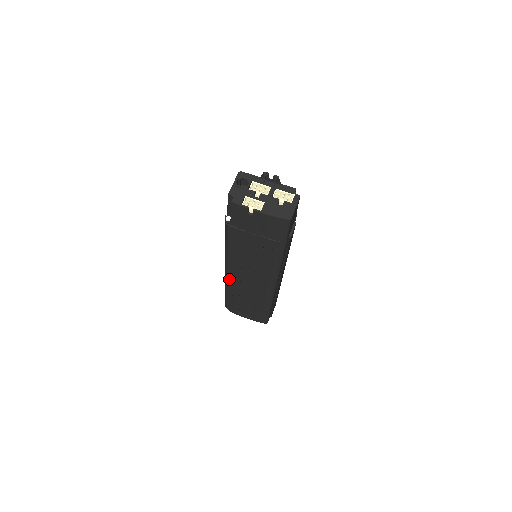
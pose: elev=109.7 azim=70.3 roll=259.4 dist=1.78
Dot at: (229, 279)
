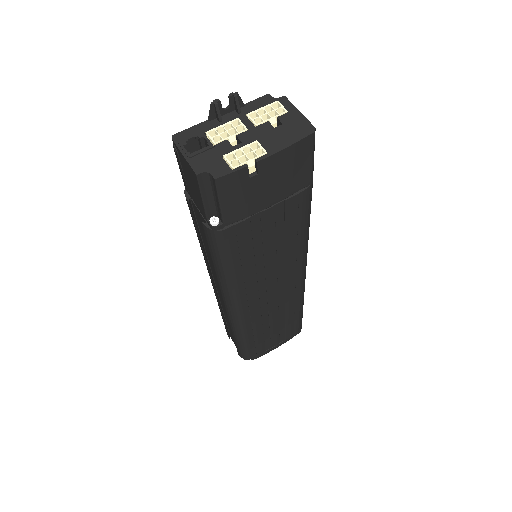
Dot at: (243, 318)
